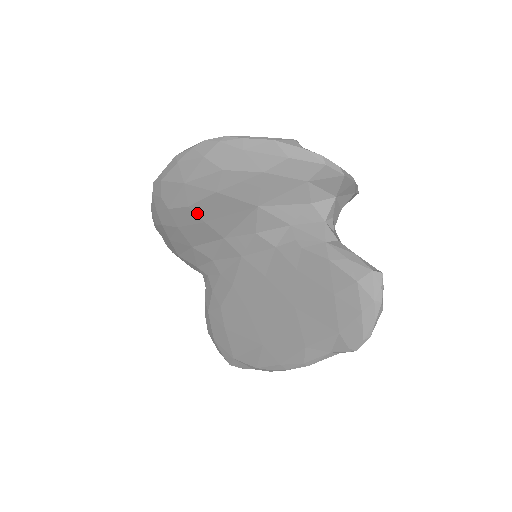
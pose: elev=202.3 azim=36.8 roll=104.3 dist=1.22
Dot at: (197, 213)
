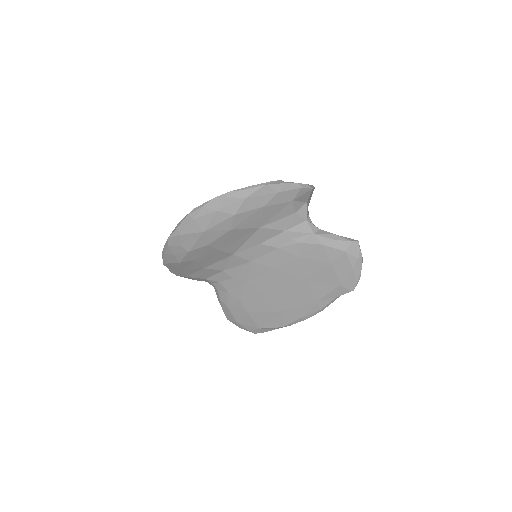
Dot at: (214, 247)
